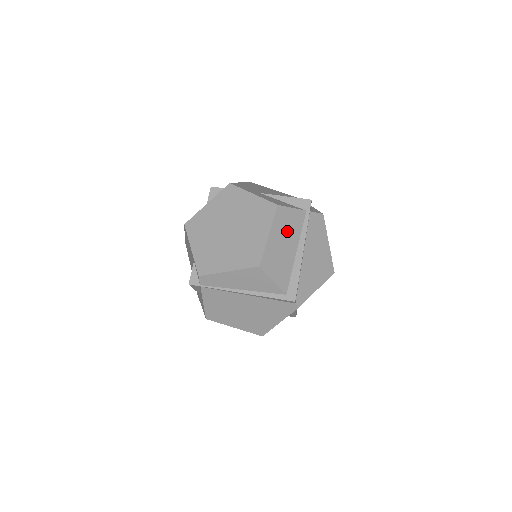
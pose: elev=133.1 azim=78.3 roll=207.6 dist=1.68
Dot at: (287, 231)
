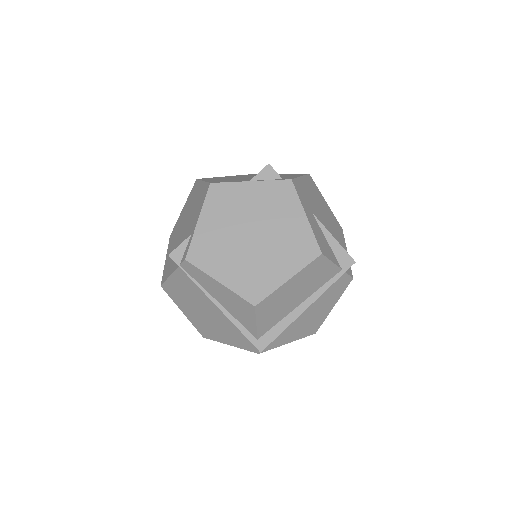
Dot at: (308, 282)
